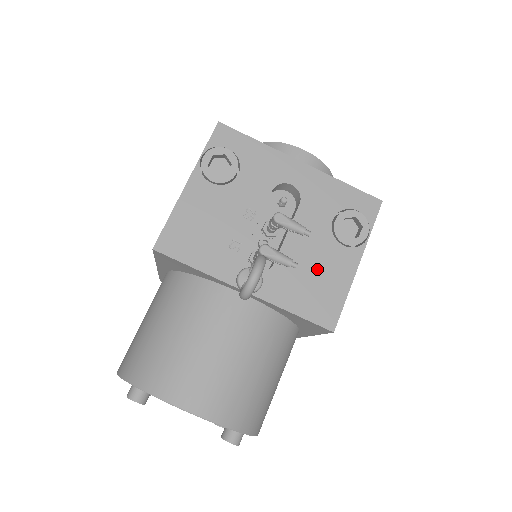
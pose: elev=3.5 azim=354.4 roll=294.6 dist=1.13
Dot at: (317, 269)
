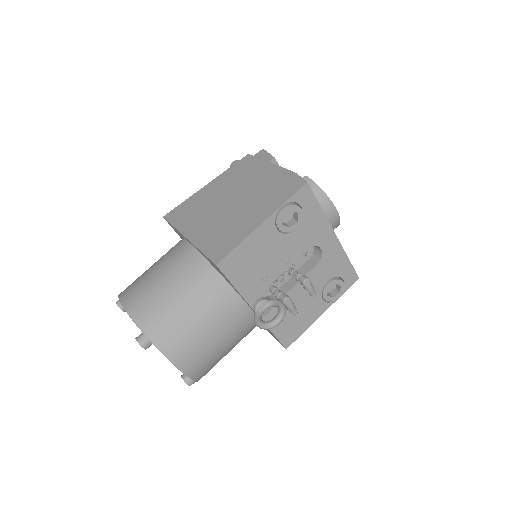
Dot at: (301, 310)
